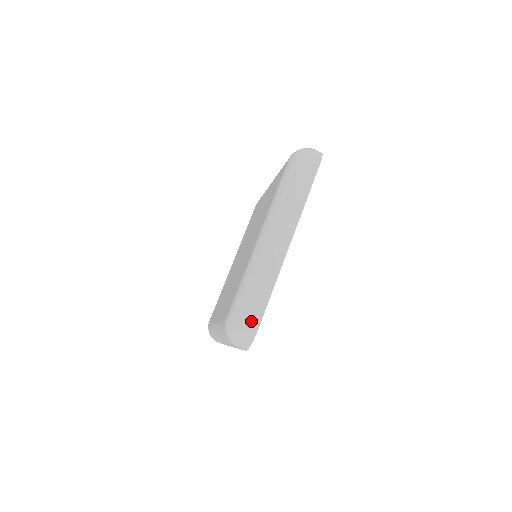
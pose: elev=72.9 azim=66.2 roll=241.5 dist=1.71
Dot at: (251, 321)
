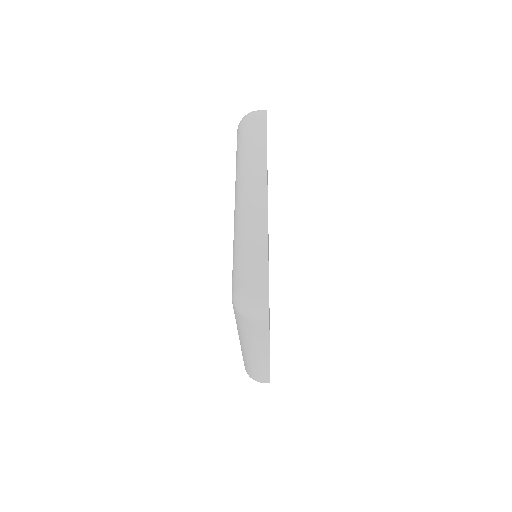
Dot at: (262, 381)
